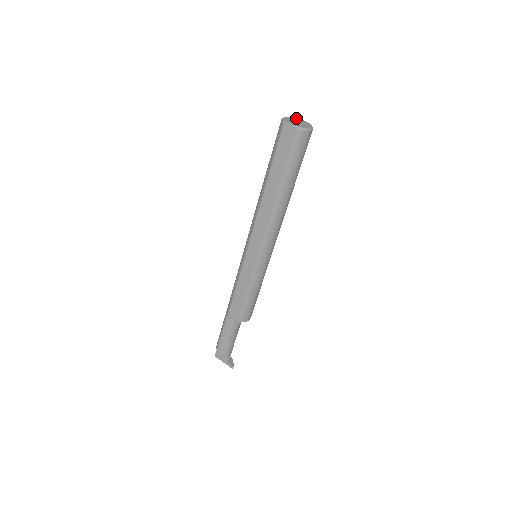
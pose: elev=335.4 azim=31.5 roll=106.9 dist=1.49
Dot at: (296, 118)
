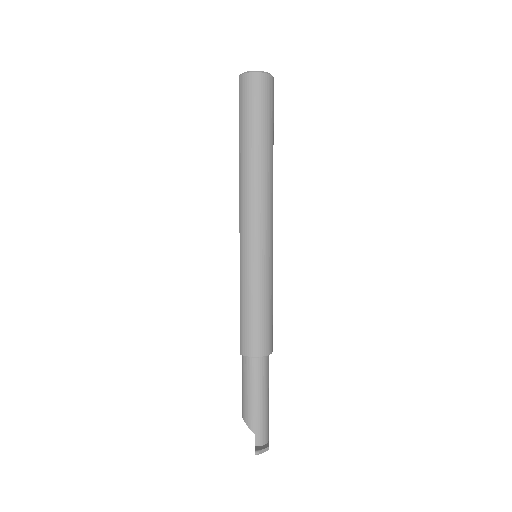
Dot at: occluded
